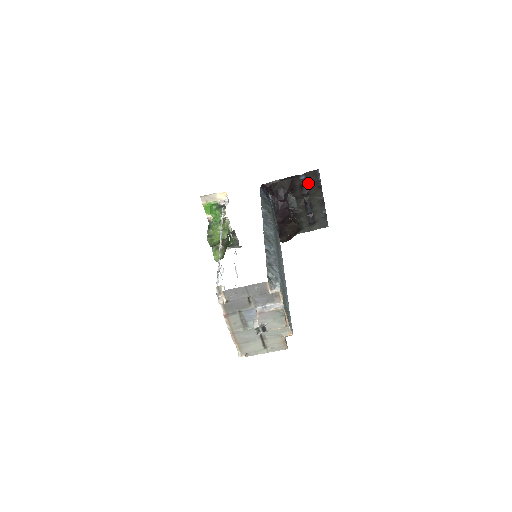
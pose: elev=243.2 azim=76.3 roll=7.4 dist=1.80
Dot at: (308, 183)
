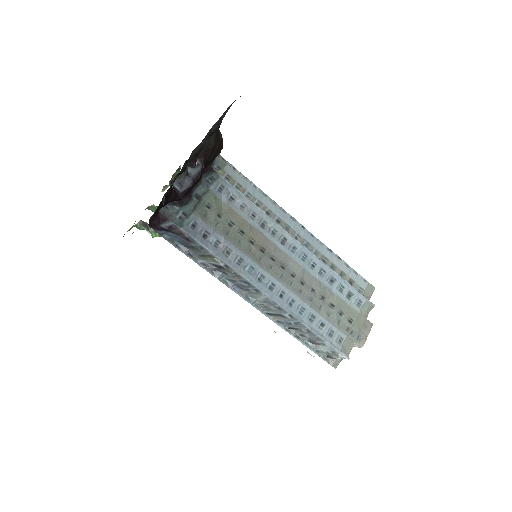
Dot at: (174, 180)
